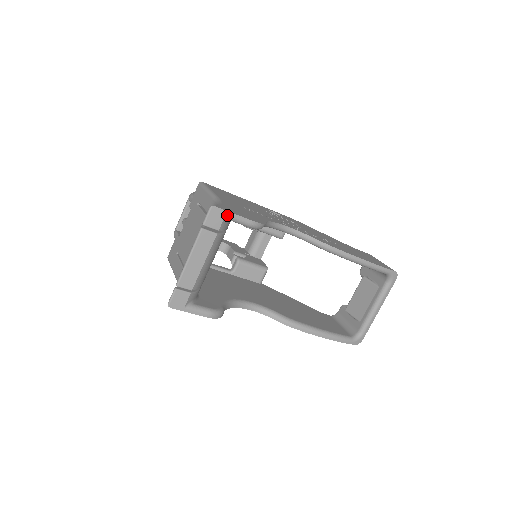
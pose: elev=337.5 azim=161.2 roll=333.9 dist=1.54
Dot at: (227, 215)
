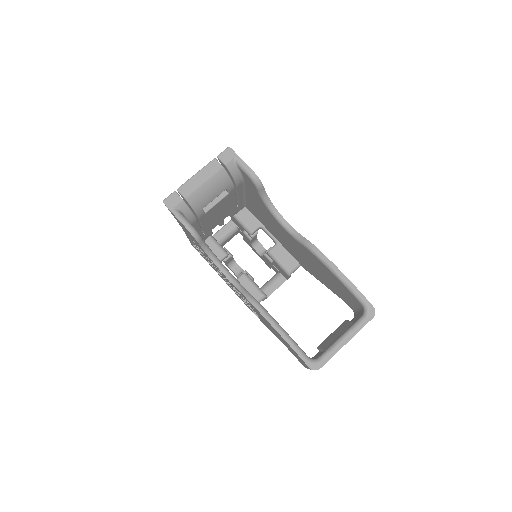
Dot at: (236, 158)
